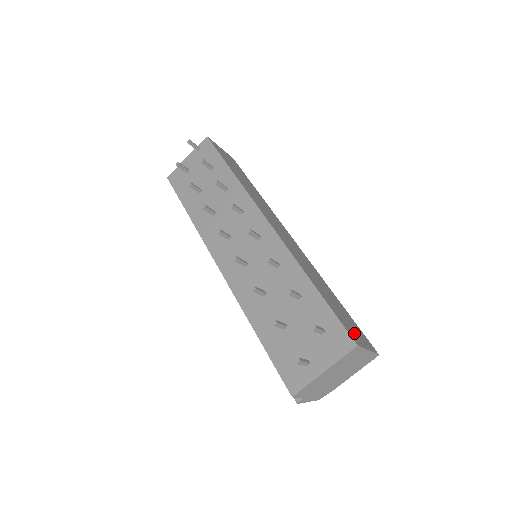
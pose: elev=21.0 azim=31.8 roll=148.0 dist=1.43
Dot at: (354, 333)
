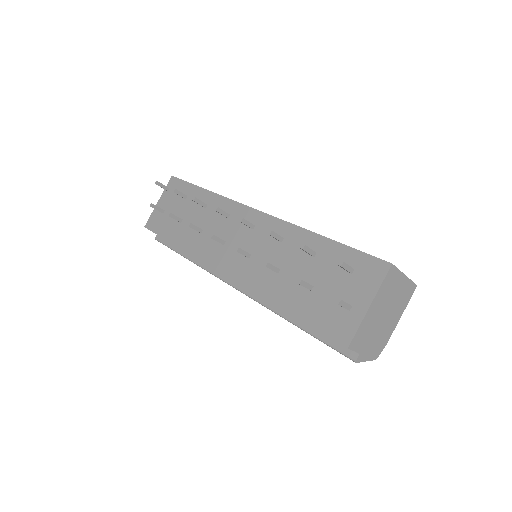
Dot at: occluded
